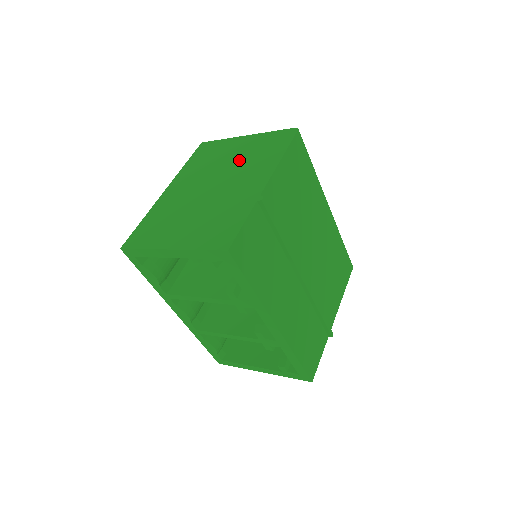
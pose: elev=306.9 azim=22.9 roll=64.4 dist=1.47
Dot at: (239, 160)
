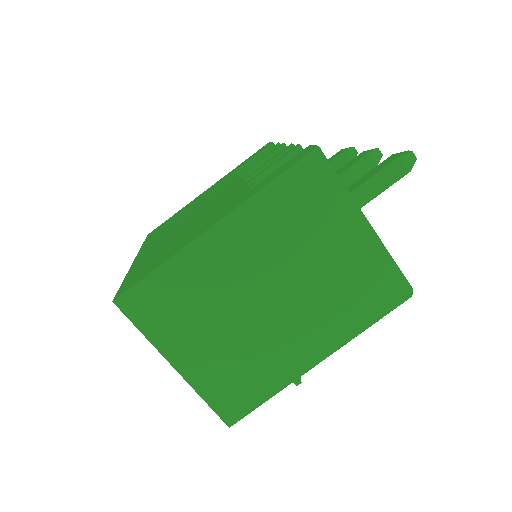
Dot at: (326, 278)
